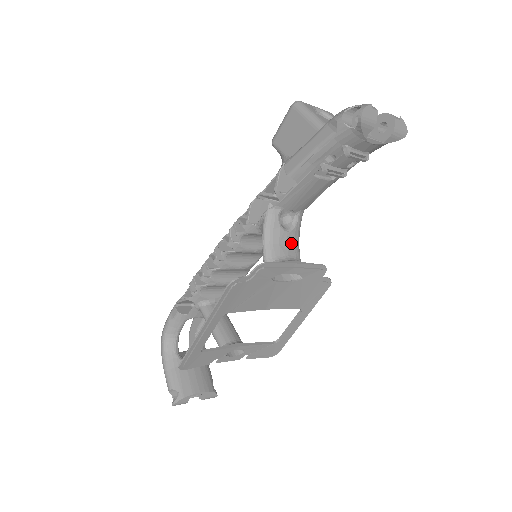
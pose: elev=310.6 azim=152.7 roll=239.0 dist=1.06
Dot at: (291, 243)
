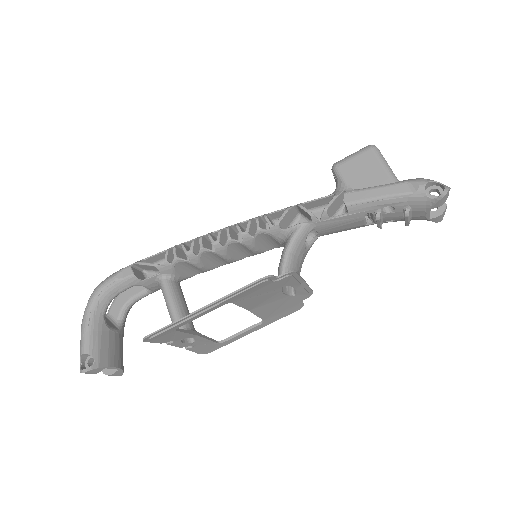
Dot at: (302, 260)
